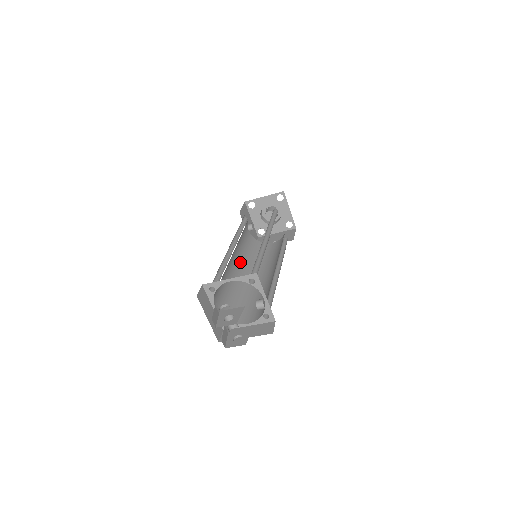
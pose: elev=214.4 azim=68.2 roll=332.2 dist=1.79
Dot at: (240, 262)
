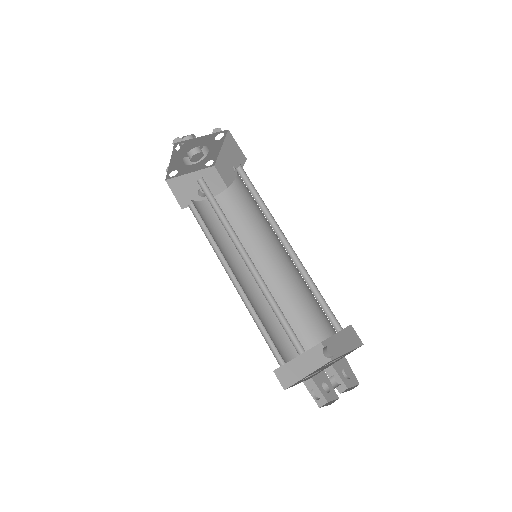
Dot at: (250, 257)
